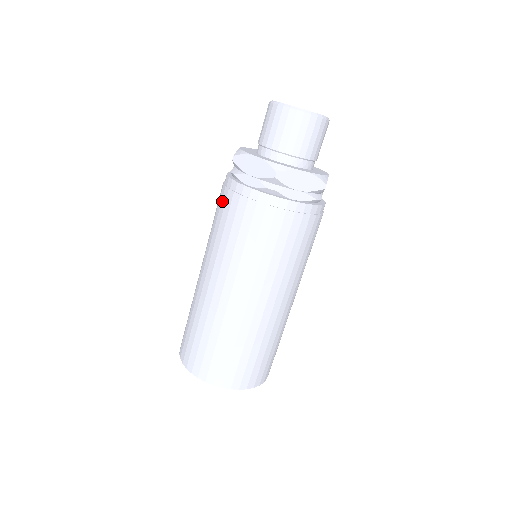
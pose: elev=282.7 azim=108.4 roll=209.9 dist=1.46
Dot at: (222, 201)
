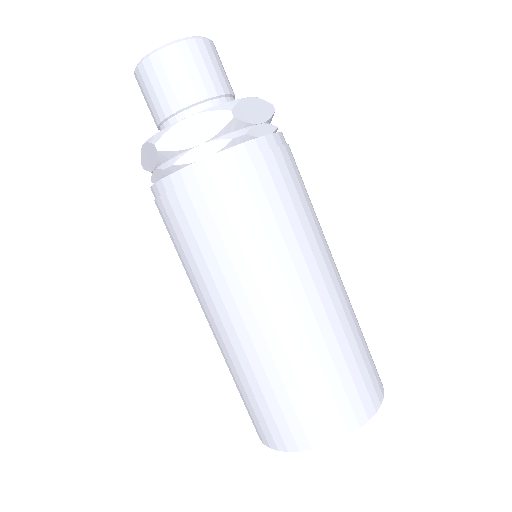
Dot at: (185, 209)
